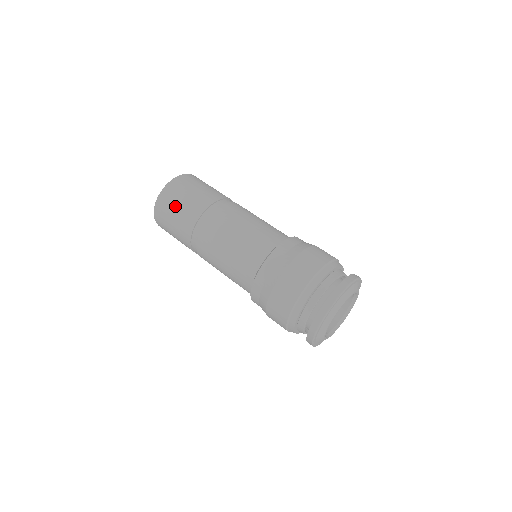
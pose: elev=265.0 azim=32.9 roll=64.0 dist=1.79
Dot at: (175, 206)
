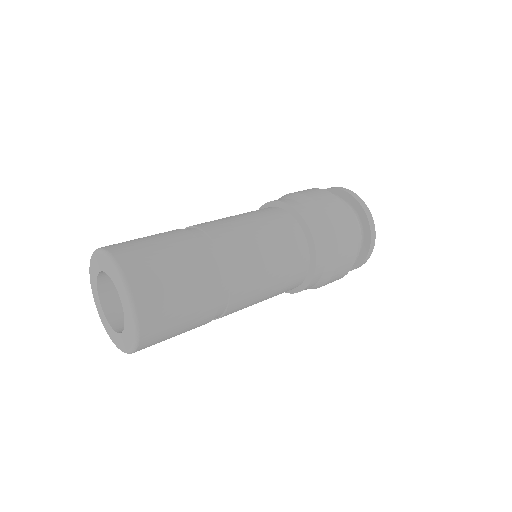
Dot at: occluded
